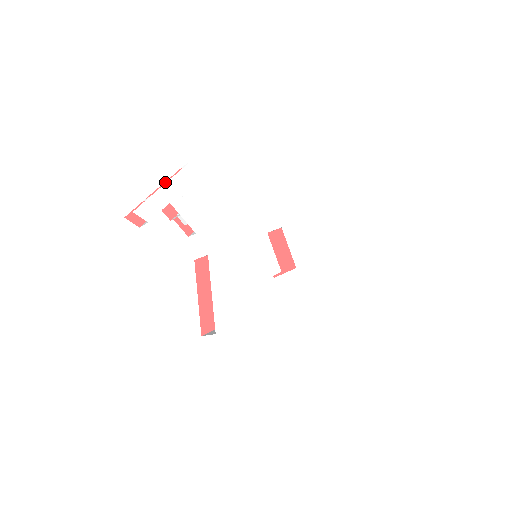
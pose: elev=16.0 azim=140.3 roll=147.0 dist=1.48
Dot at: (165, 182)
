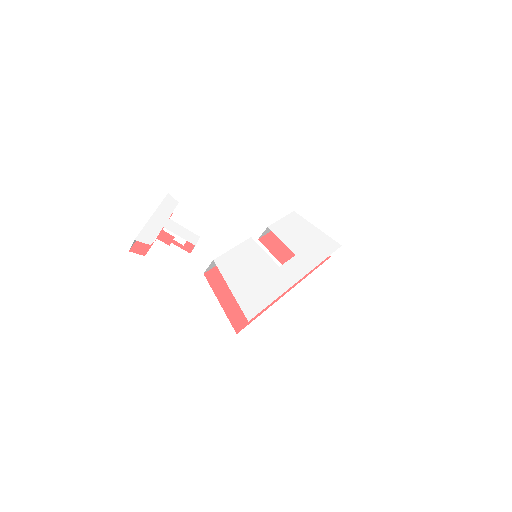
Dot at: occluded
